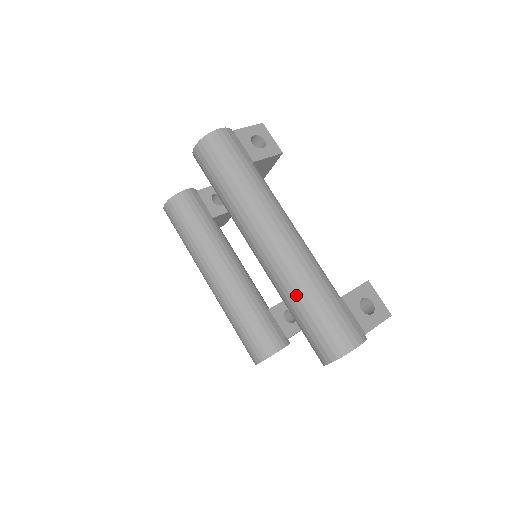
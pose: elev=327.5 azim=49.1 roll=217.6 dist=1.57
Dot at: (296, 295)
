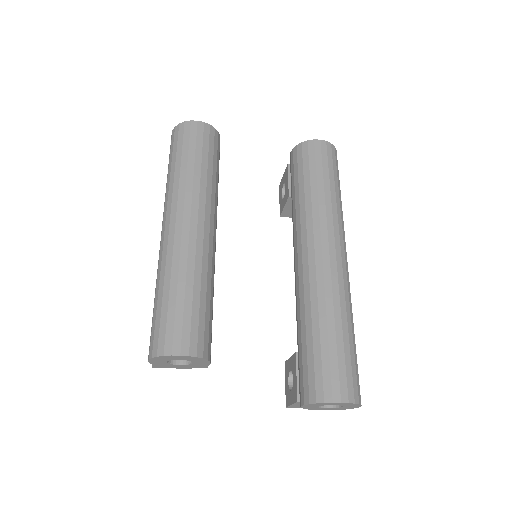
Dot at: (346, 317)
